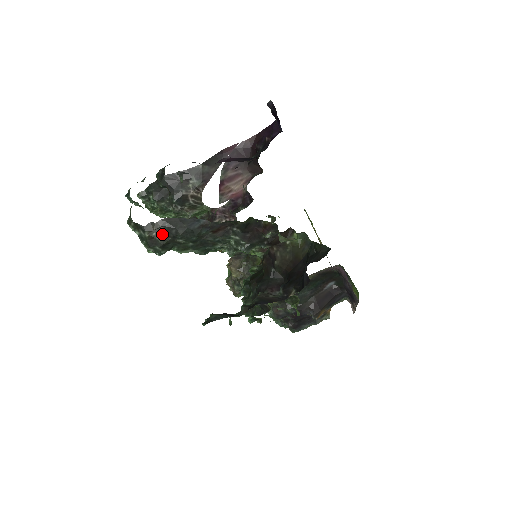
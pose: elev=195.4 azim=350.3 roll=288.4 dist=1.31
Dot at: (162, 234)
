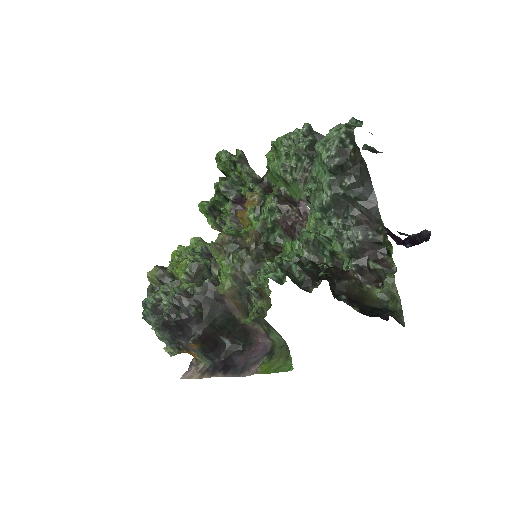
Dot at: (353, 162)
